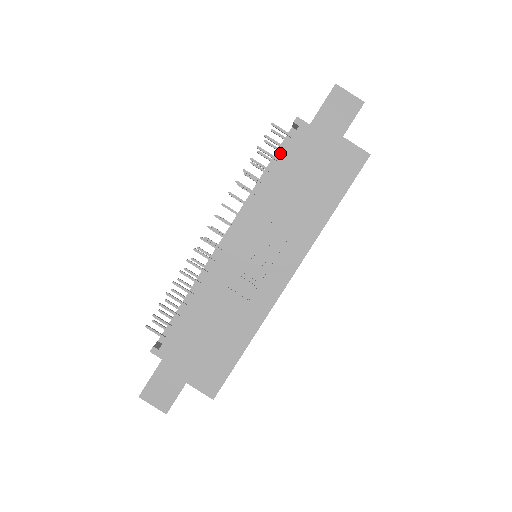
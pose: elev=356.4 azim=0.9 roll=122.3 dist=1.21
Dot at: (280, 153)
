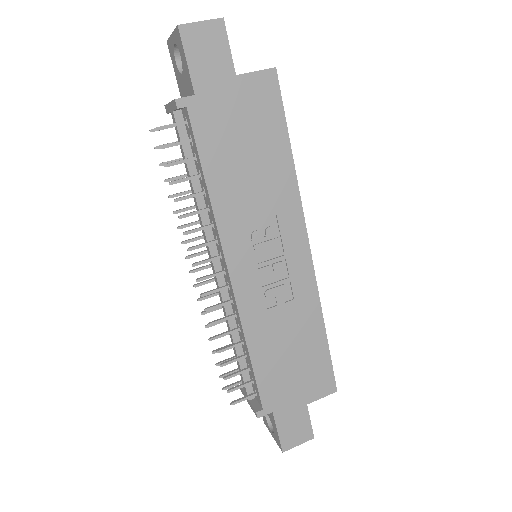
Dot at: (187, 148)
